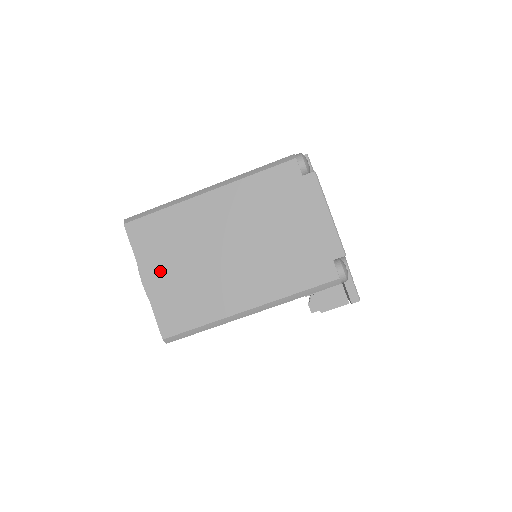
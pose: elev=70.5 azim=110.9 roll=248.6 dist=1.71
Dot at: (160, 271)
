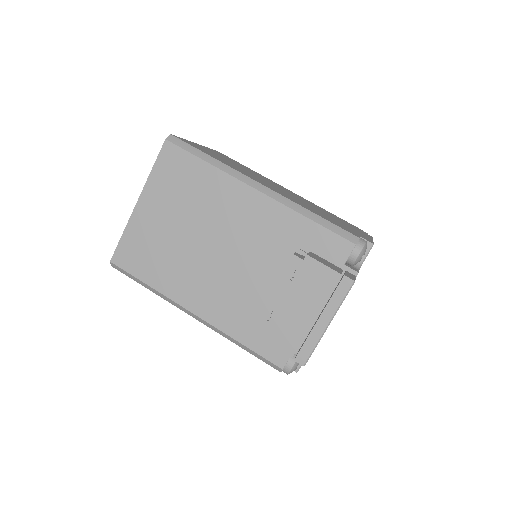
Dot at: occluded
